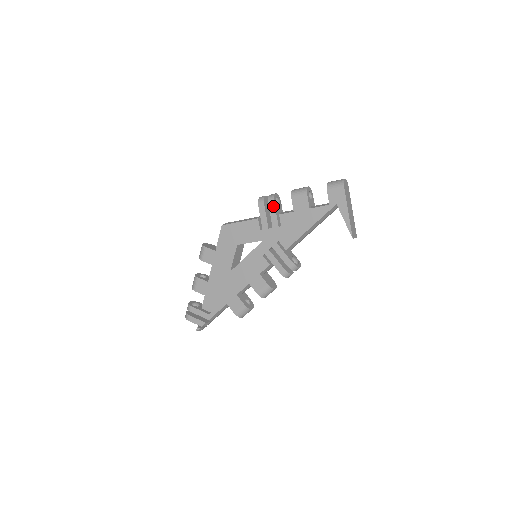
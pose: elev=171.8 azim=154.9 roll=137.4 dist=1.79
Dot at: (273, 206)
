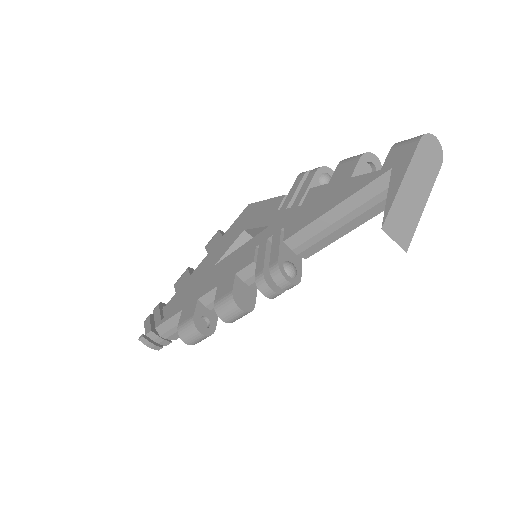
Dot at: (311, 177)
